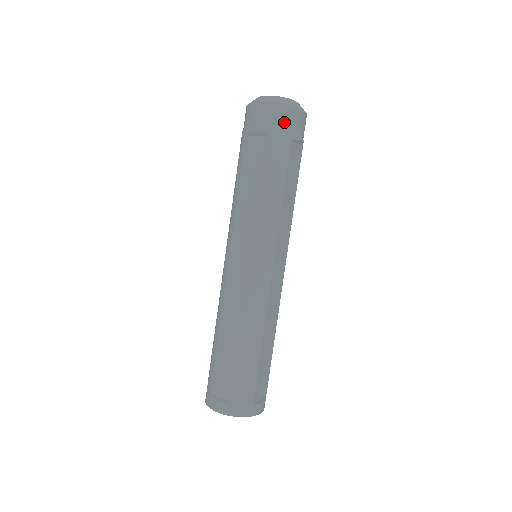
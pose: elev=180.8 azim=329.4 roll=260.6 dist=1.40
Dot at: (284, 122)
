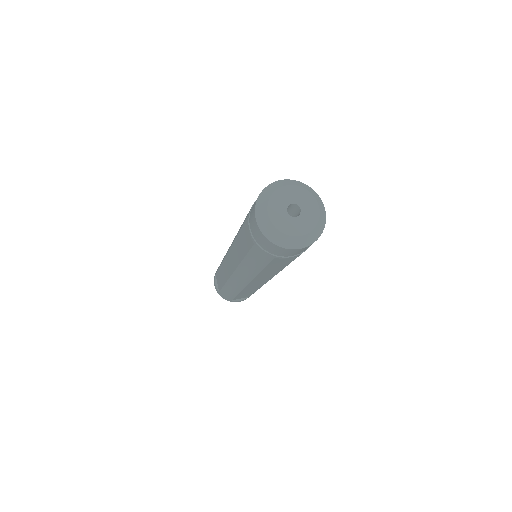
Dot at: (268, 248)
